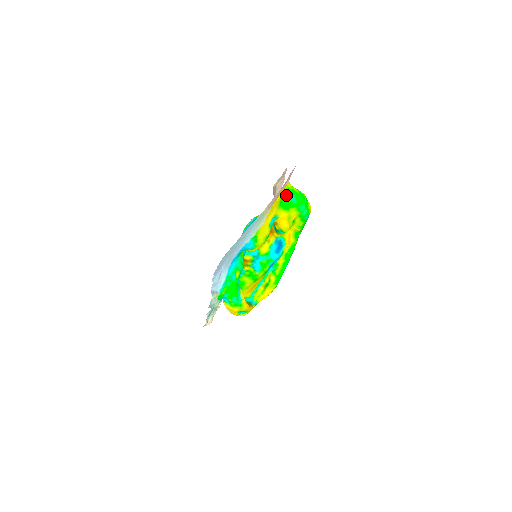
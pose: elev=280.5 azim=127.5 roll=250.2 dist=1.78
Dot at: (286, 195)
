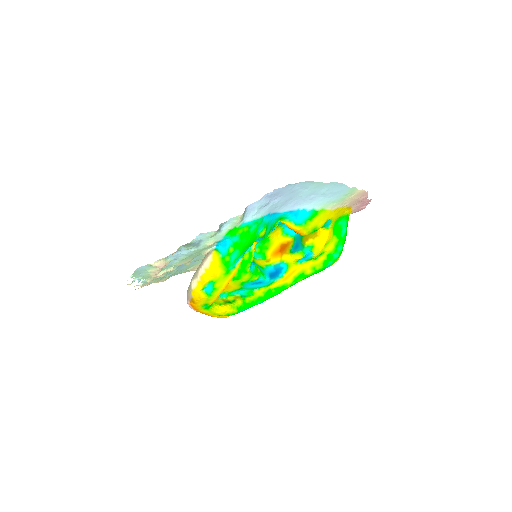
Dot at: (345, 220)
